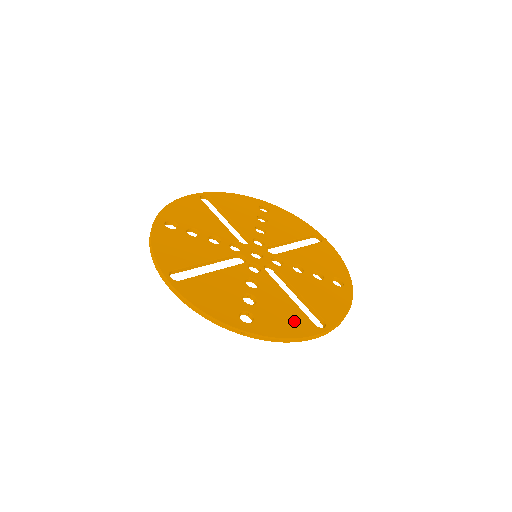
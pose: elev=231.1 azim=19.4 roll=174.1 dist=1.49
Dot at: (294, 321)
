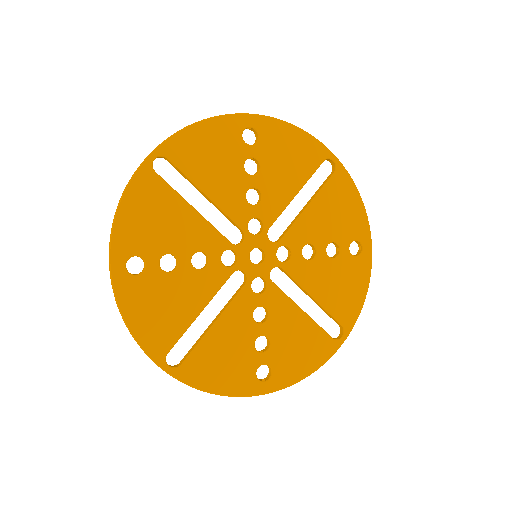
Dot at: (312, 348)
